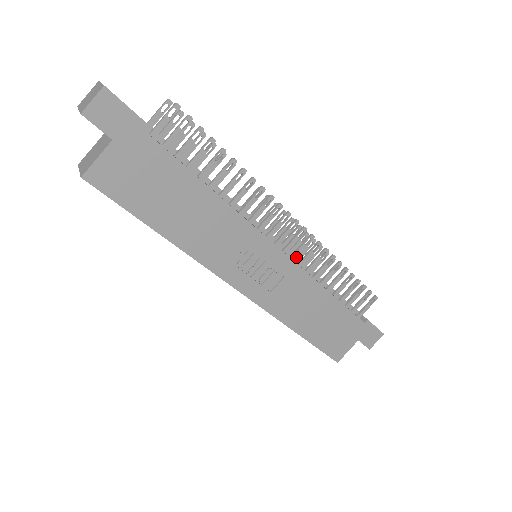
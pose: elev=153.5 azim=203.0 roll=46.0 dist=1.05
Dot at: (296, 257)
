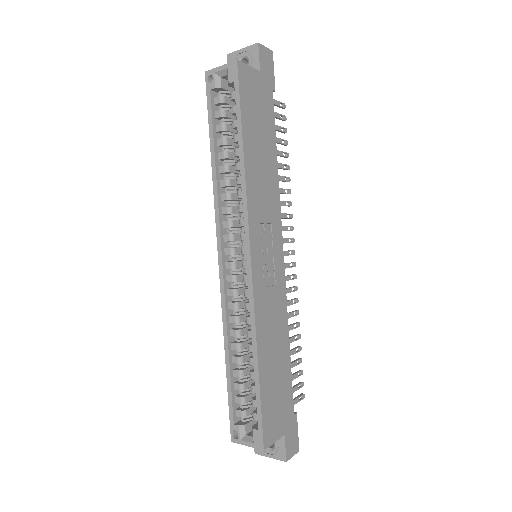
Dot at: occluded
